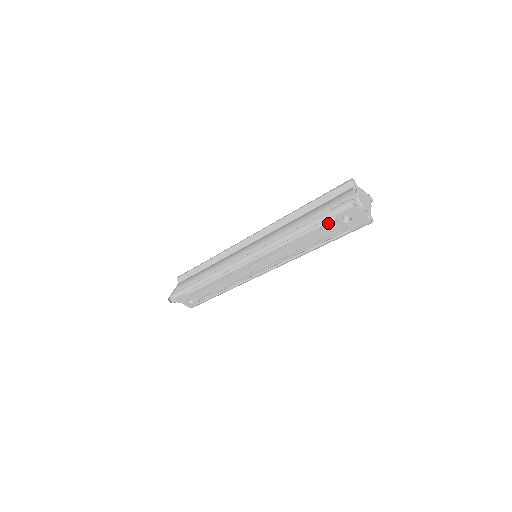
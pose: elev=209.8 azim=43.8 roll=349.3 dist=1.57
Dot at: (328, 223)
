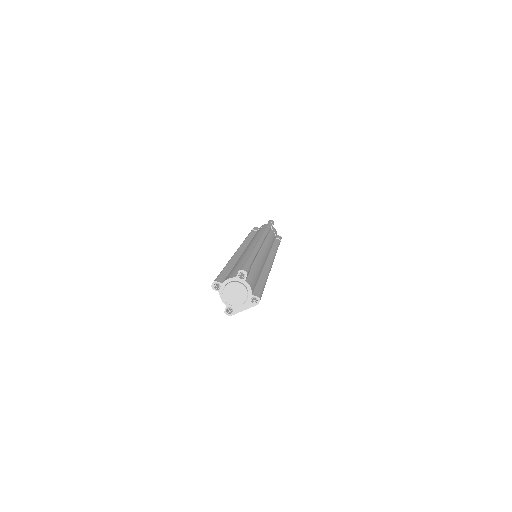
Dot at: occluded
